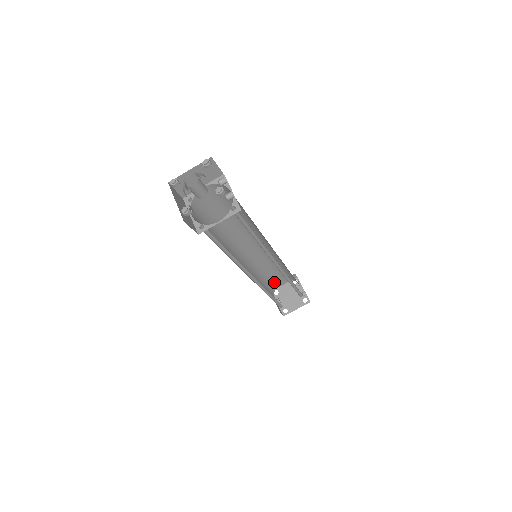
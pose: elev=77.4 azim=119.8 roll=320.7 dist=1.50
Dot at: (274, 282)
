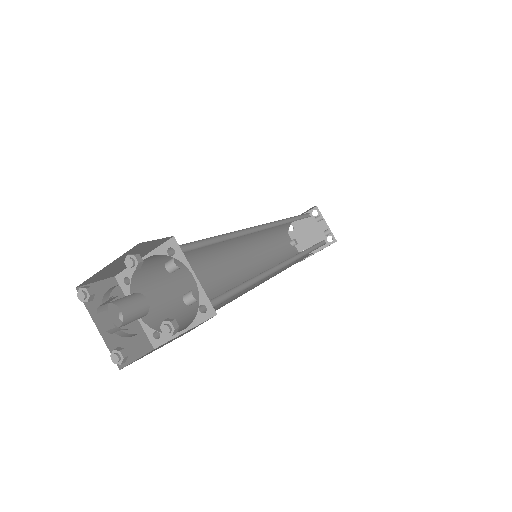
Dot at: (286, 225)
